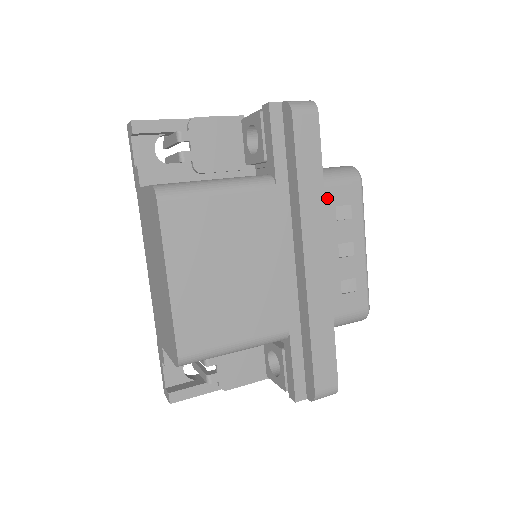
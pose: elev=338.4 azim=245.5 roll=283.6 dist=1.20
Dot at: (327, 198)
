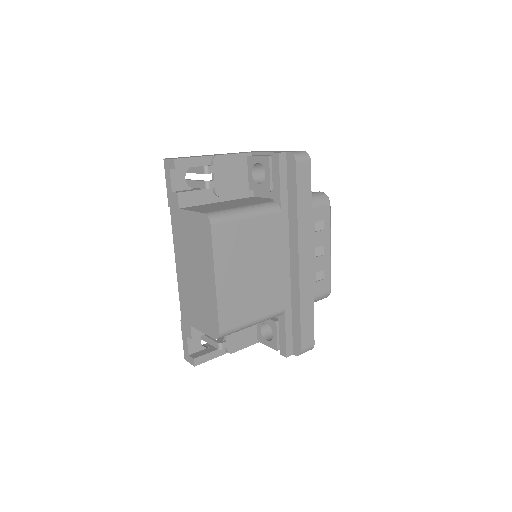
Dot at: occluded
